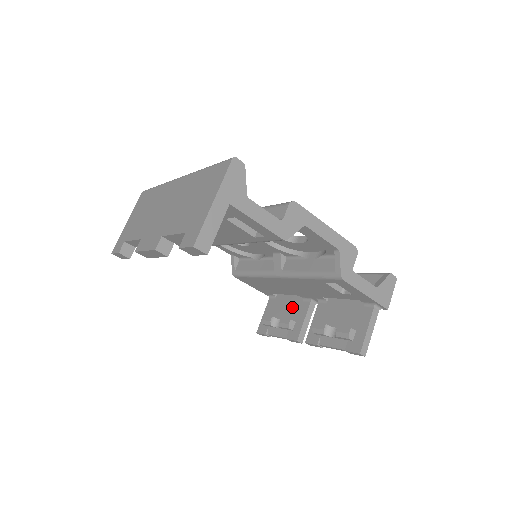
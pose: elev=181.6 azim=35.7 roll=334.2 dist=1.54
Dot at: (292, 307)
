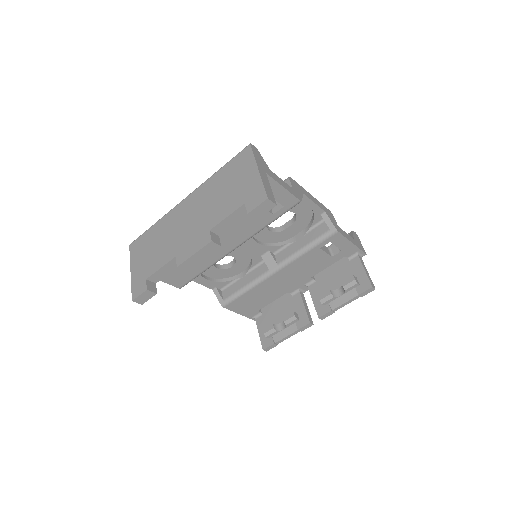
Dot at: (285, 307)
